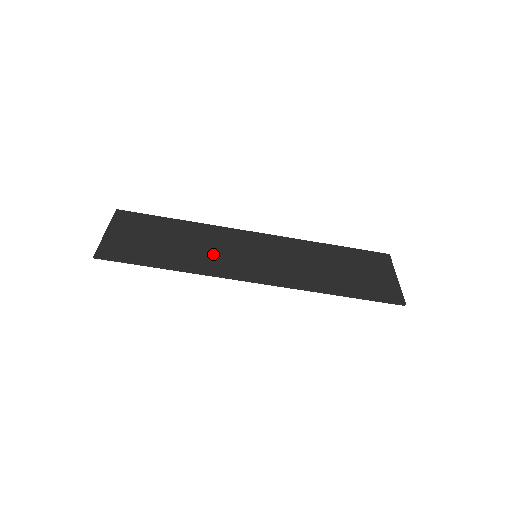
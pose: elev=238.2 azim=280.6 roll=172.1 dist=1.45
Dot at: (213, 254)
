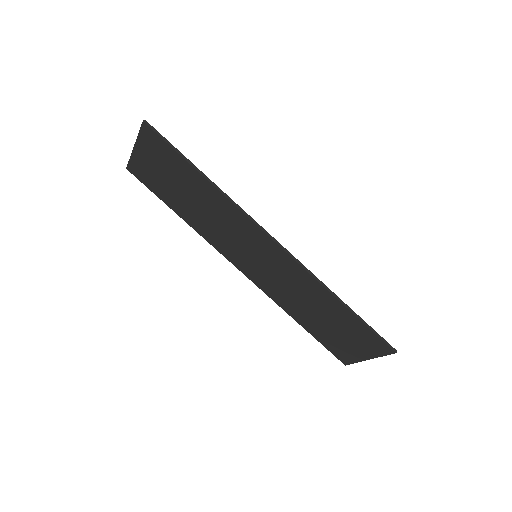
Dot at: (227, 220)
